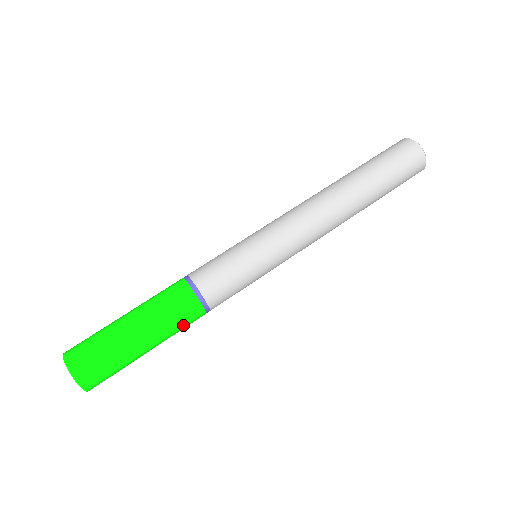
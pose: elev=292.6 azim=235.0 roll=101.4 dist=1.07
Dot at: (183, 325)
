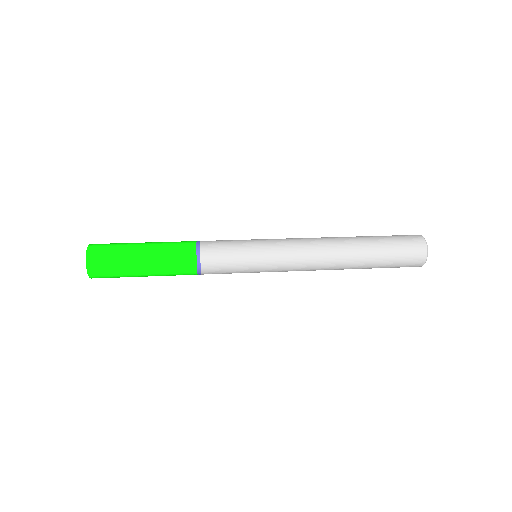
Dot at: (176, 260)
